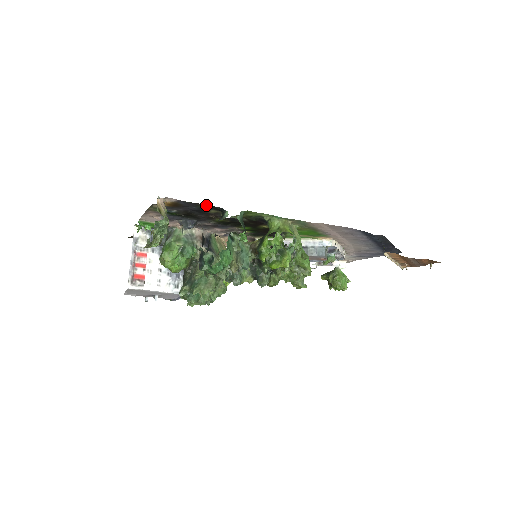
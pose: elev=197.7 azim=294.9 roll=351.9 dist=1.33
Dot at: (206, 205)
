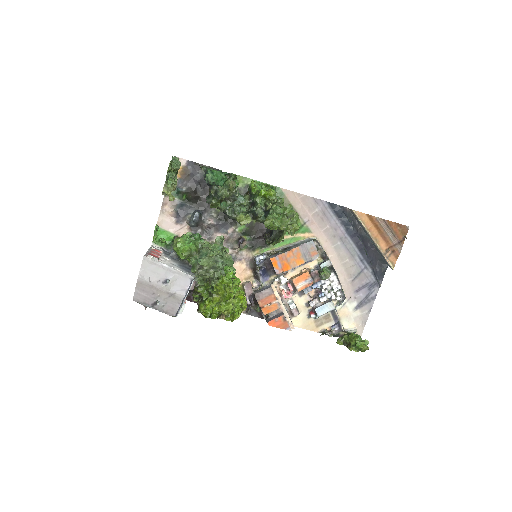
Dot at: occluded
